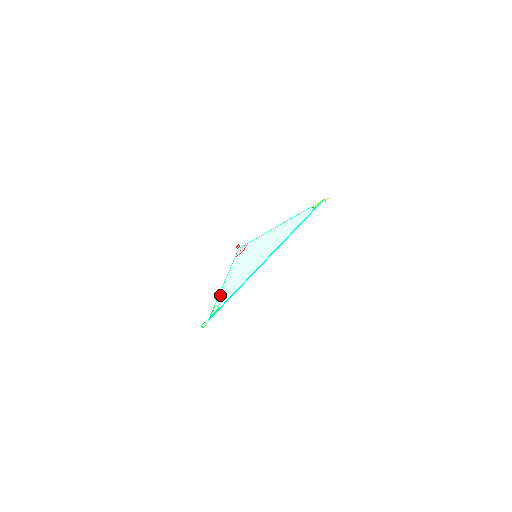
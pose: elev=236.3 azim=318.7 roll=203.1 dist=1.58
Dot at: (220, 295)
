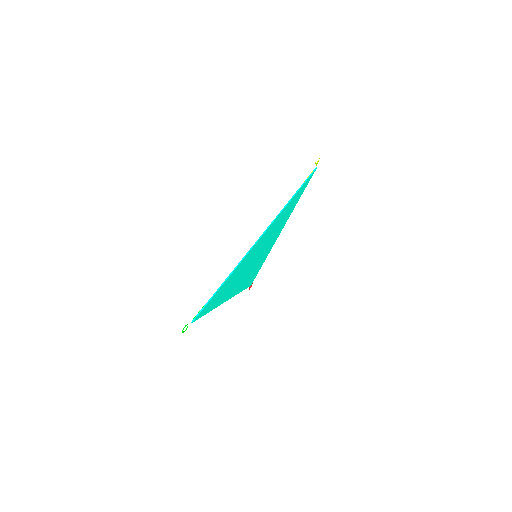
Dot at: (213, 305)
